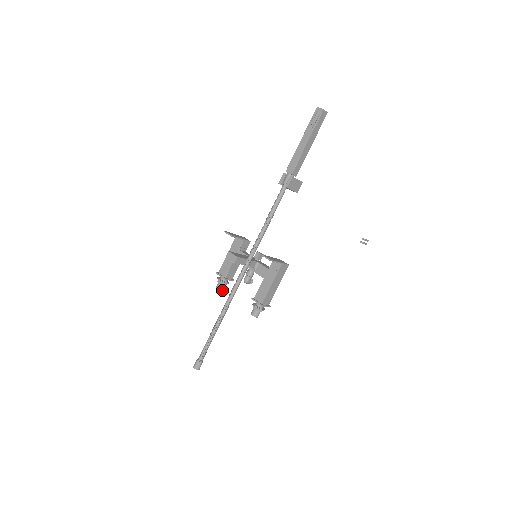
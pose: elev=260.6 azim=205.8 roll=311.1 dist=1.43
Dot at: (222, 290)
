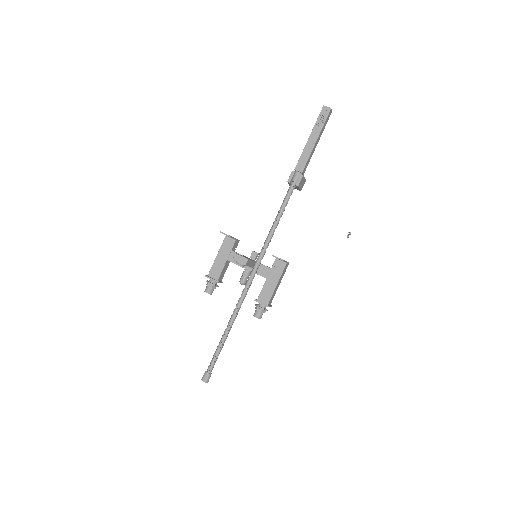
Dot at: (211, 294)
